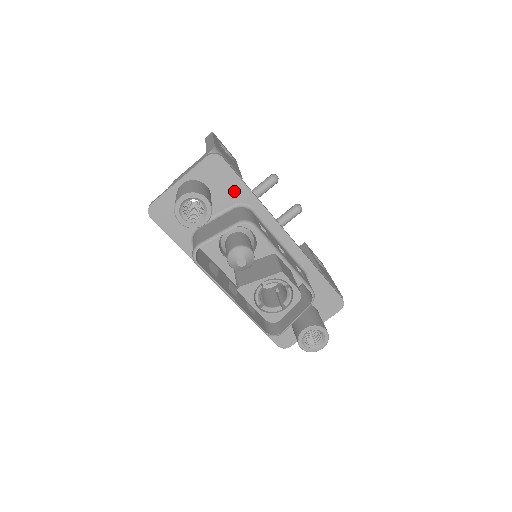
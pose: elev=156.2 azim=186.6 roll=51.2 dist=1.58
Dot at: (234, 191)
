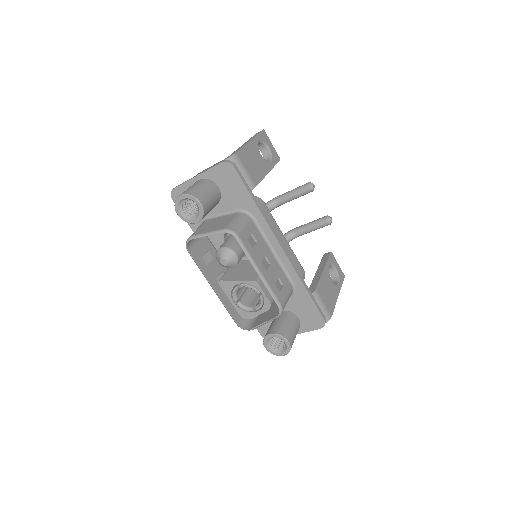
Dot at: (240, 198)
